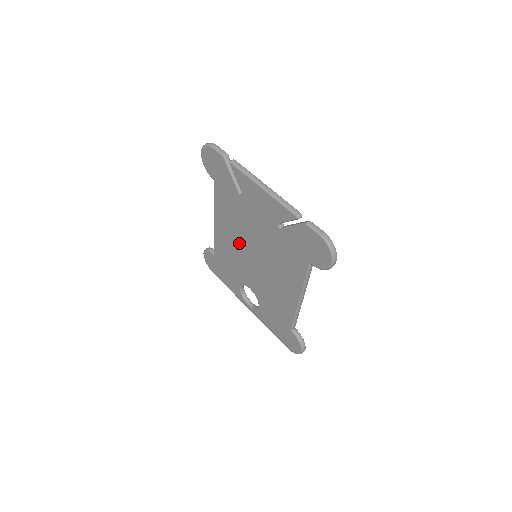
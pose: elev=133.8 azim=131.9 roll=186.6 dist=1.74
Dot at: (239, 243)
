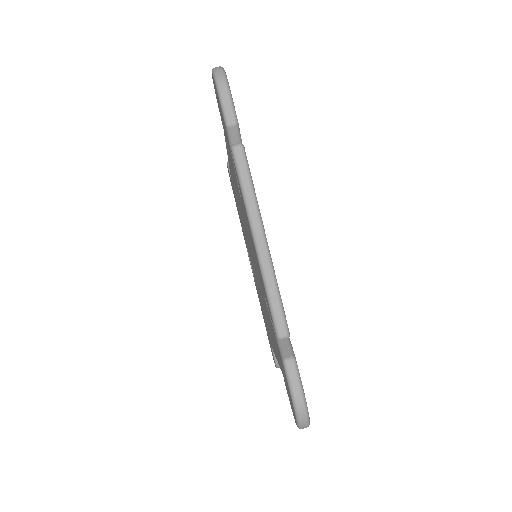
Dot at: occluded
